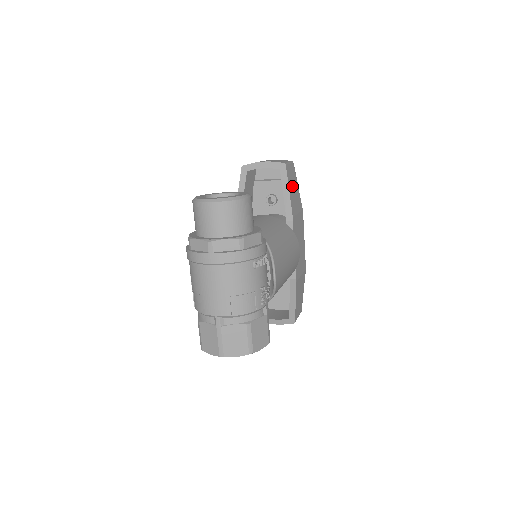
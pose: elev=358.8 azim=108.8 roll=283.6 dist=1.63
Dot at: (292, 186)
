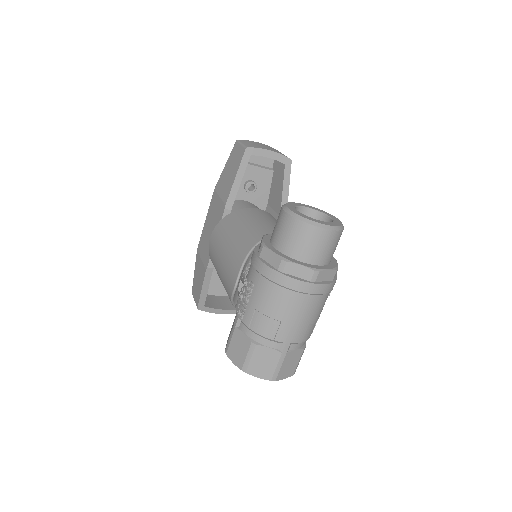
Dot at: occluded
